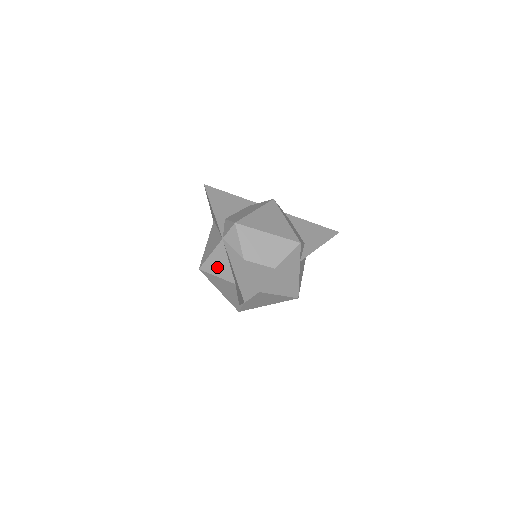
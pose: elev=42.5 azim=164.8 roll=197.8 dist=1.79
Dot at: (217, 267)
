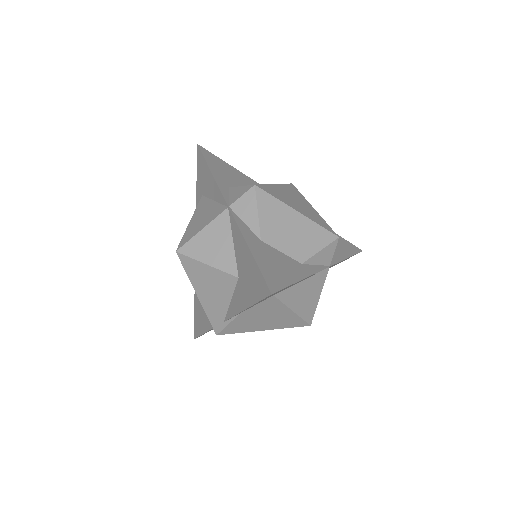
Dot at: (210, 249)
